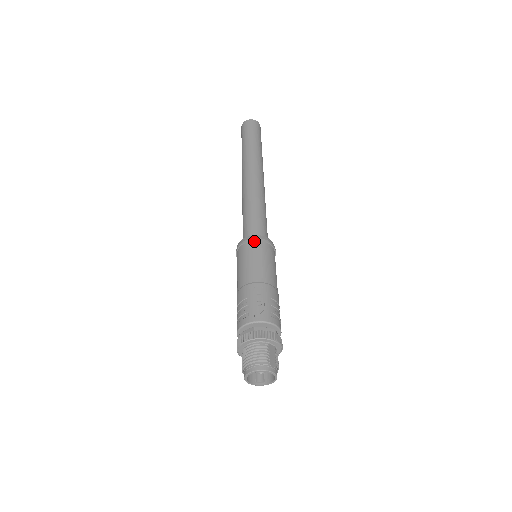
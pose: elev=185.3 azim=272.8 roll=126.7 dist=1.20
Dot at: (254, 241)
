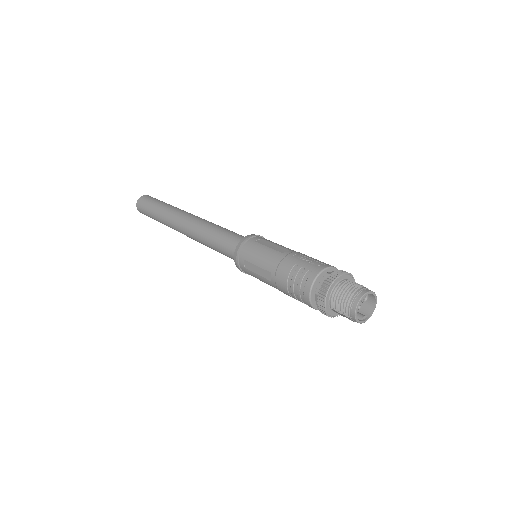
Dot at: (251, 238)
